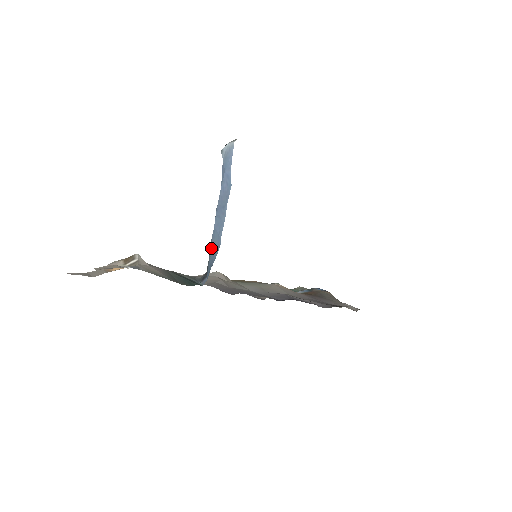
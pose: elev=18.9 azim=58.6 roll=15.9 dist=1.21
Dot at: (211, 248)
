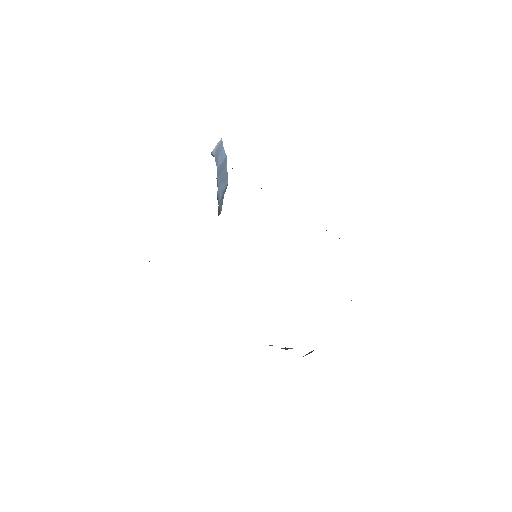
Dot at: (219, 198)
